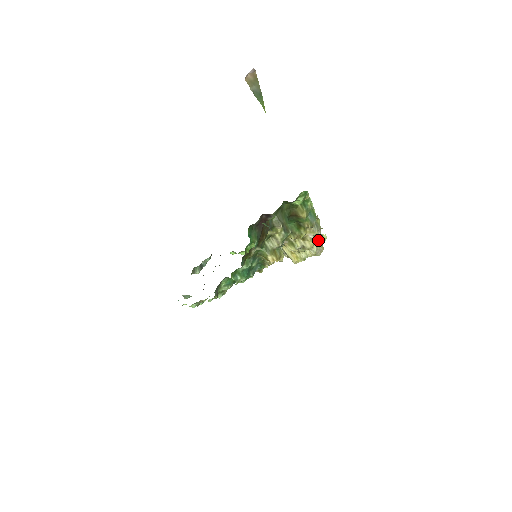
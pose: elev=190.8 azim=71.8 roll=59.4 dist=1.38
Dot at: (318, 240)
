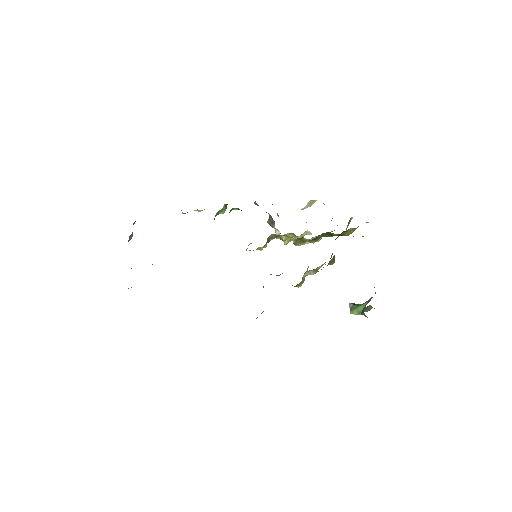
Dot at: occluded
